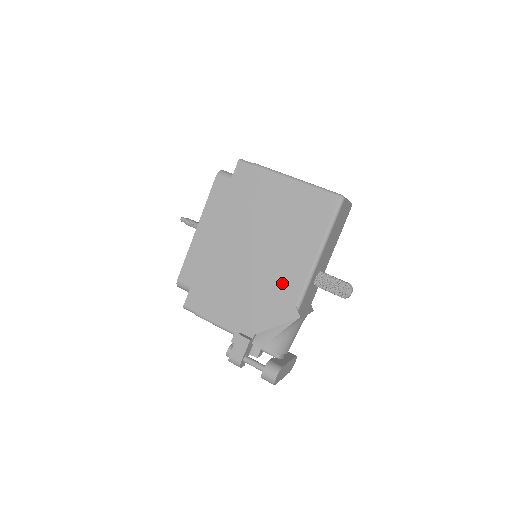
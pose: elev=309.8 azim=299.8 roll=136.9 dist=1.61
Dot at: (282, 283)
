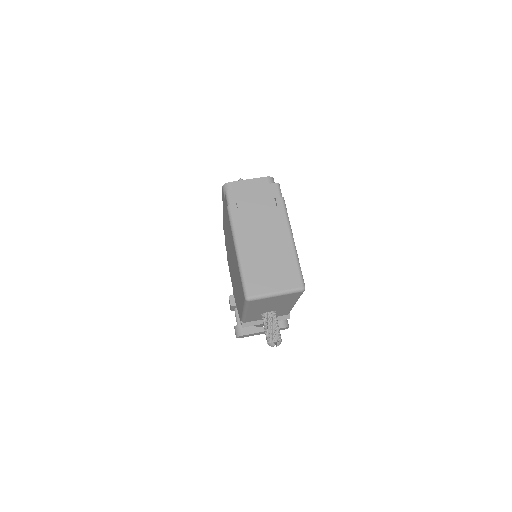
Dot at: (238, 300)
